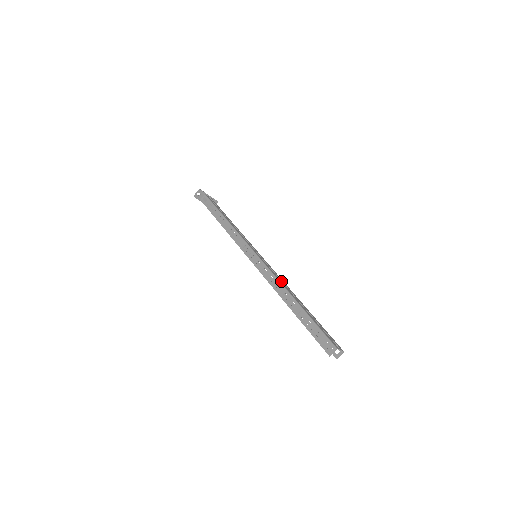
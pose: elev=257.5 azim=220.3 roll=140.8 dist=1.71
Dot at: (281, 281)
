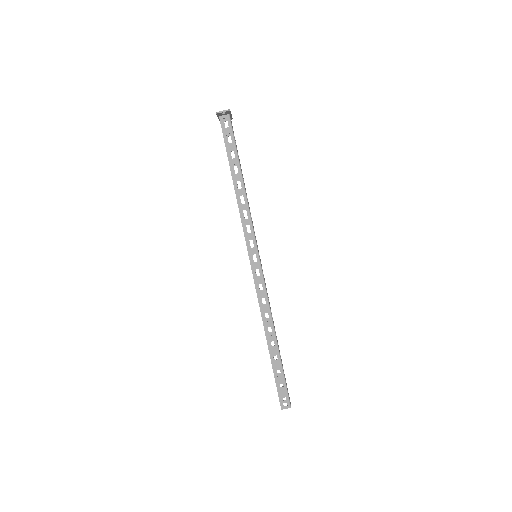
Dot at: (270, 307)
